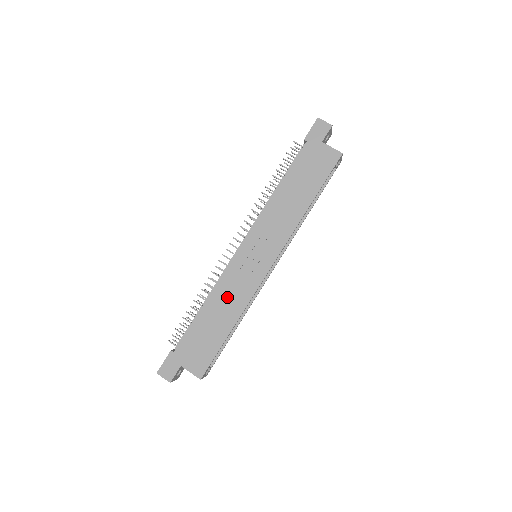
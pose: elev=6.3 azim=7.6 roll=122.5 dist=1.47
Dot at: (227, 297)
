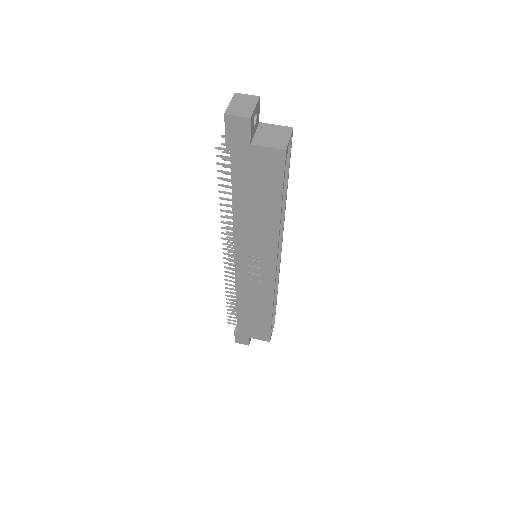
Dot at: (252, 298)
